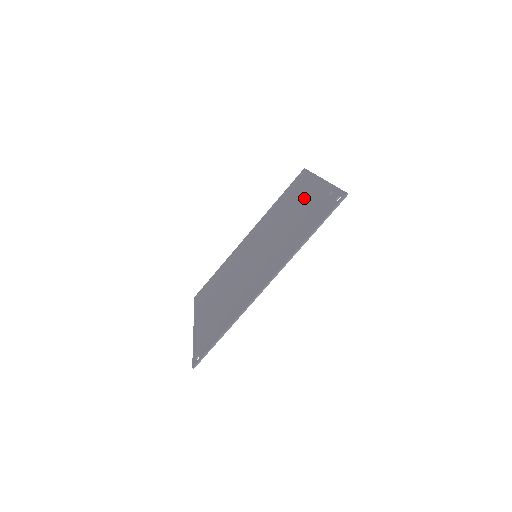
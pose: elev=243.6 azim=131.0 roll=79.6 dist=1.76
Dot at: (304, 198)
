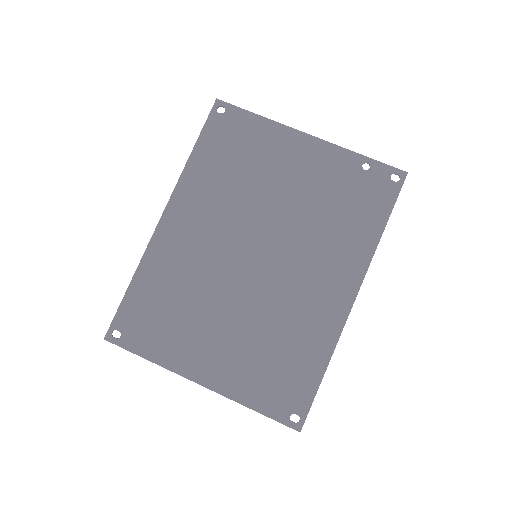
Dot at: (295, 164)
